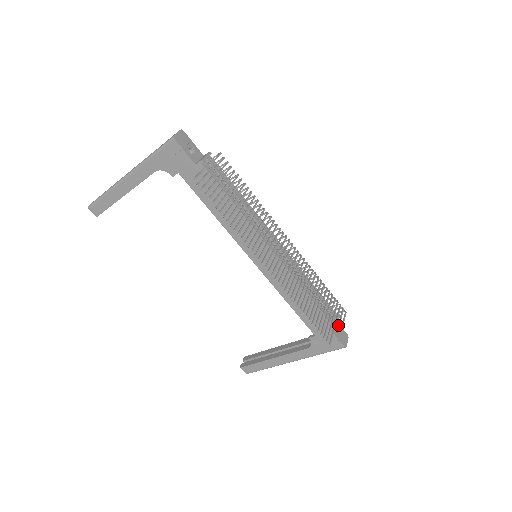
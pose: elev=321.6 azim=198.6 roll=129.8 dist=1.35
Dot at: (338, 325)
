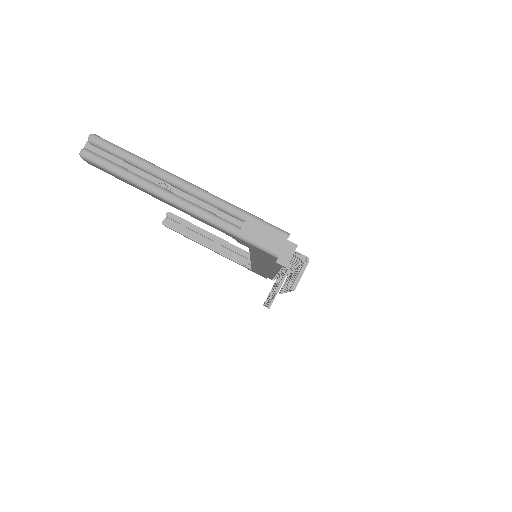
Dot at: occluded
